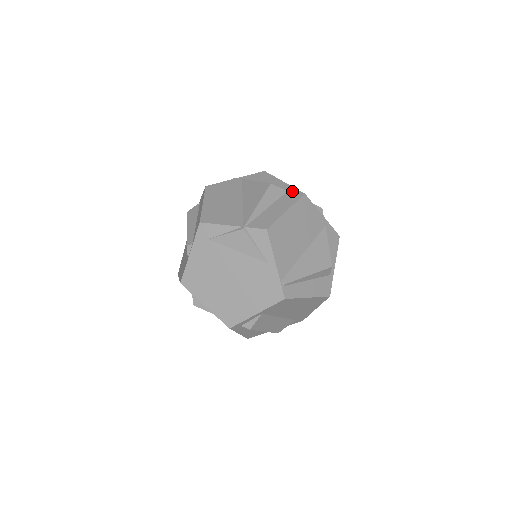
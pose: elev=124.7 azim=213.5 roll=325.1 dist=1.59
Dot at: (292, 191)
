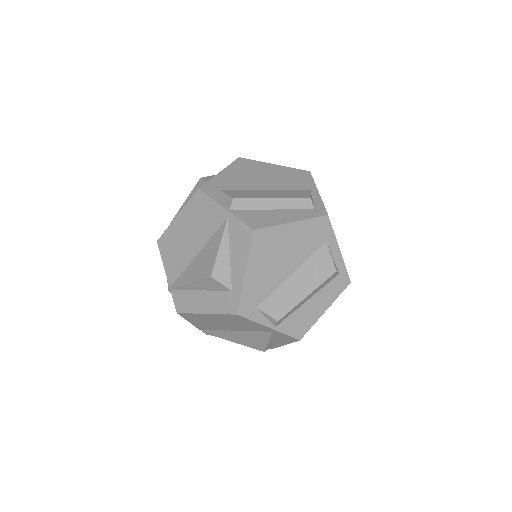
Dot at: (234, 297)
